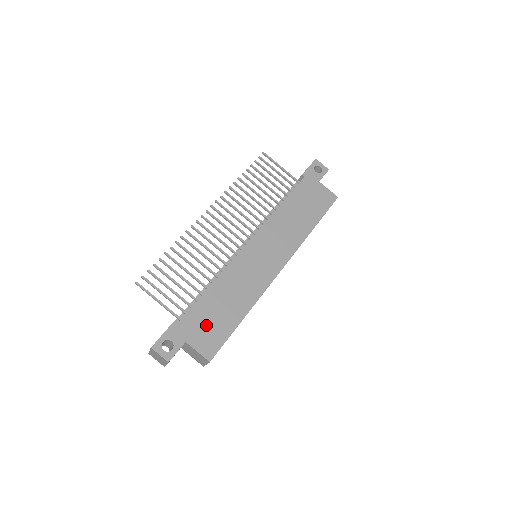
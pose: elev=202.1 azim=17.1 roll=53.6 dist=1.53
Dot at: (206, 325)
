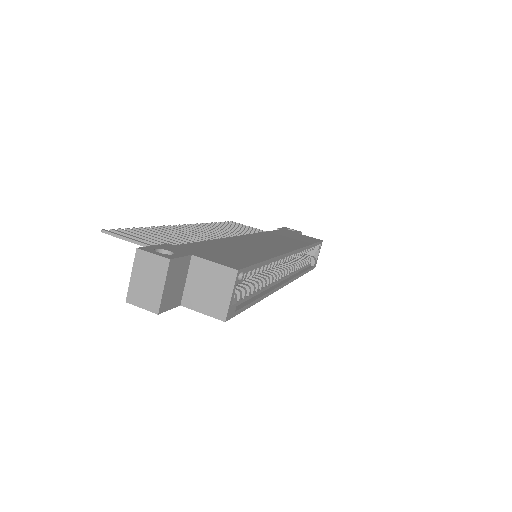
Dot at: (217, 253)
